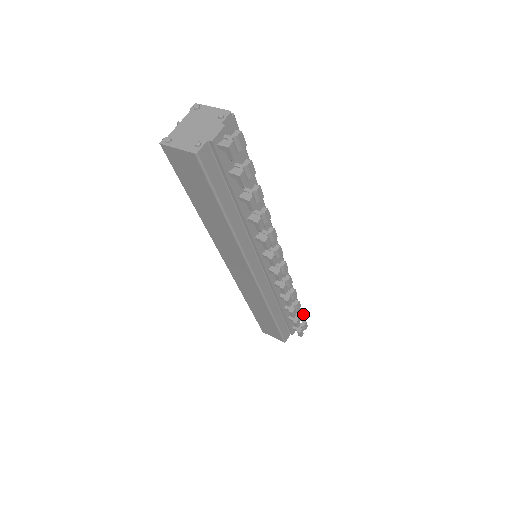
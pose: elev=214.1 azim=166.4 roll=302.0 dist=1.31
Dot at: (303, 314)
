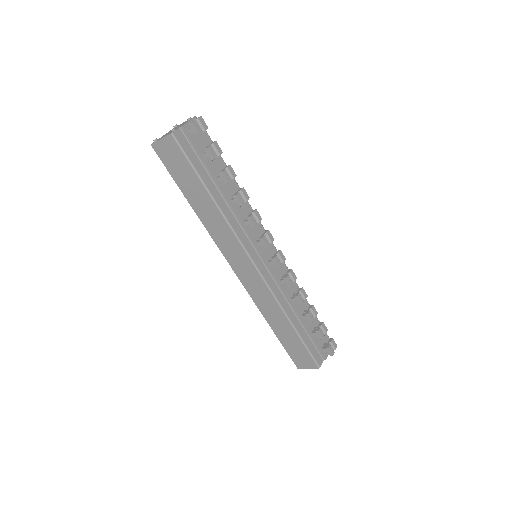
Dot at: (325, 326)
